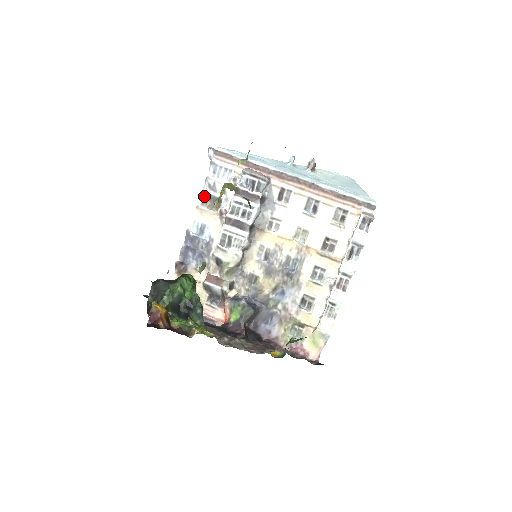
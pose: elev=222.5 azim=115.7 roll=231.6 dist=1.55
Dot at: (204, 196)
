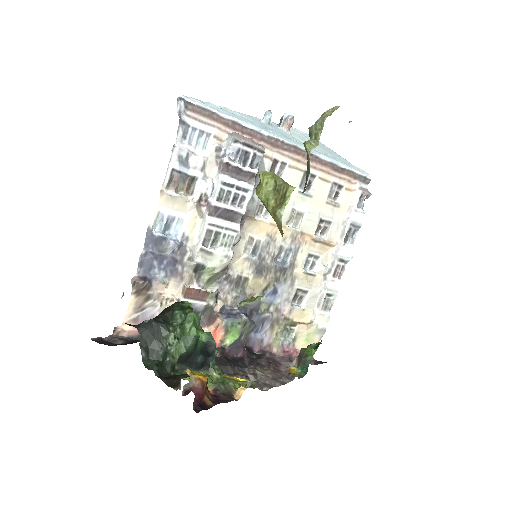
Dot at: (171, 174)
